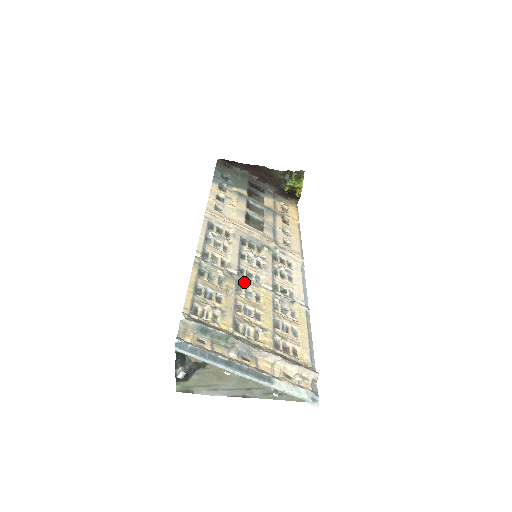
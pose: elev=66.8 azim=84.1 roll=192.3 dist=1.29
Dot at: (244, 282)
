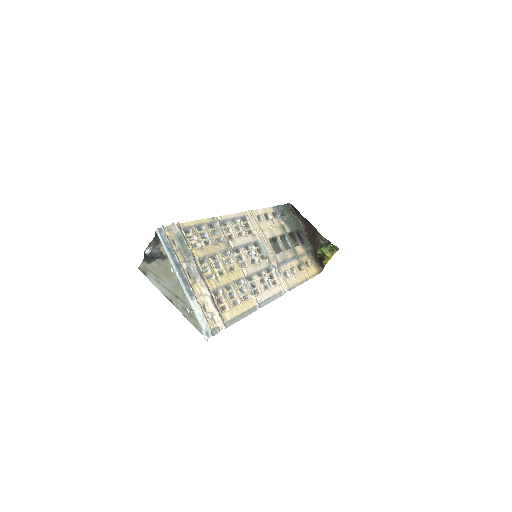
Dot at: (232, 255)
